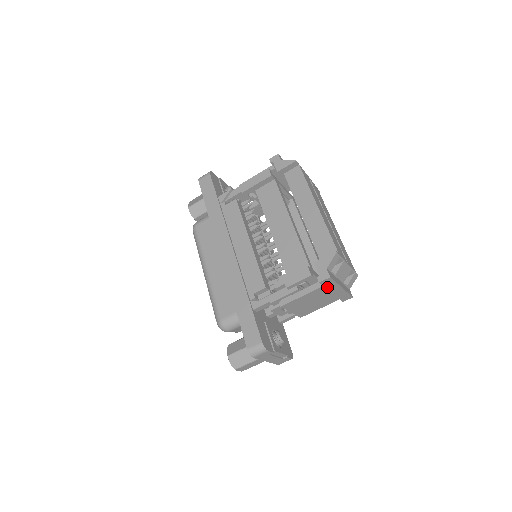
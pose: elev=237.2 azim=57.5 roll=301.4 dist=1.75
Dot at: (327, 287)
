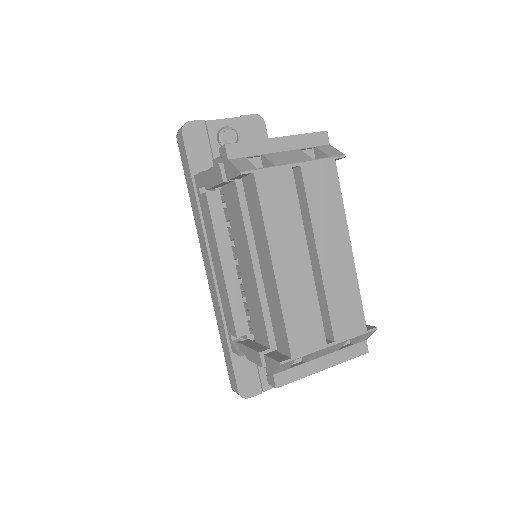
Dot at: occluded
